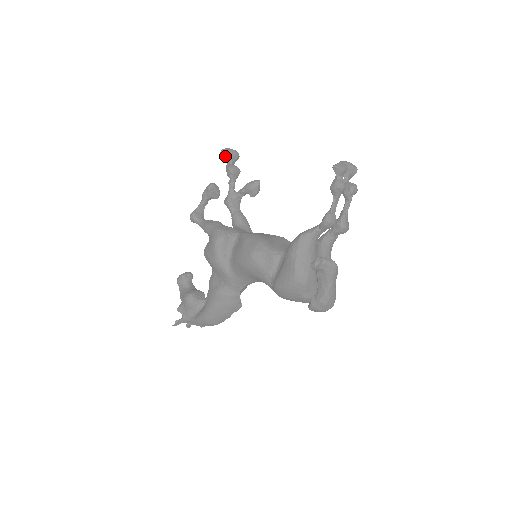
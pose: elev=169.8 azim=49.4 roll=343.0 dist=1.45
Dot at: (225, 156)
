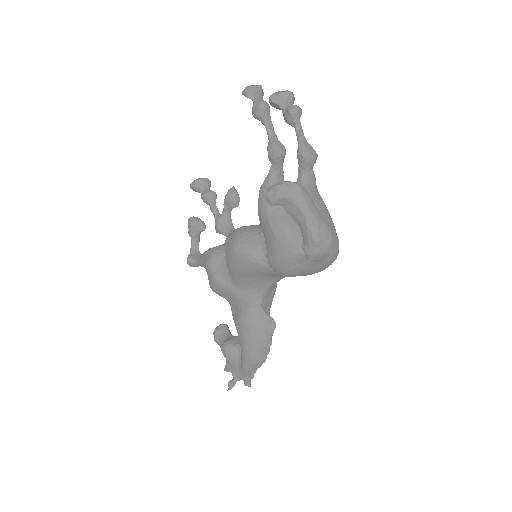
Dot at: (195, 188)
